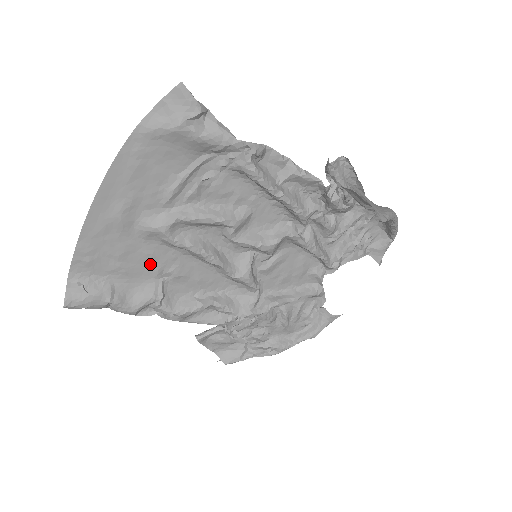
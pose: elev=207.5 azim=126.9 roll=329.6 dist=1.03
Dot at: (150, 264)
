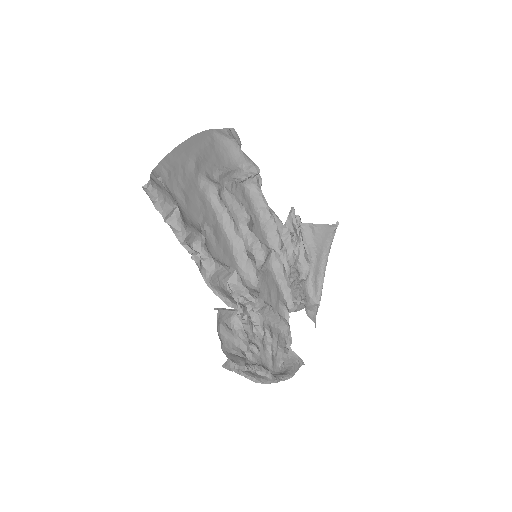
Dot at: (199, 210)
